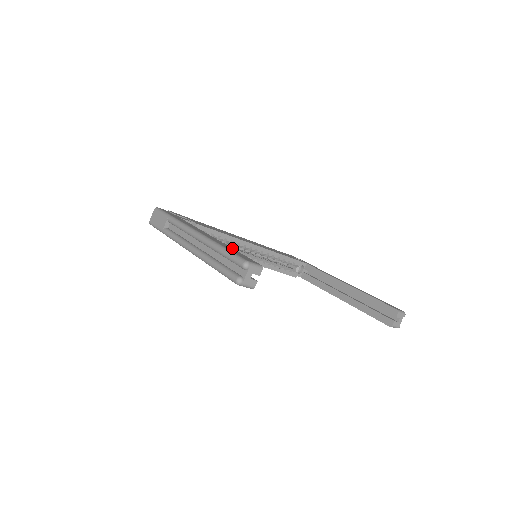
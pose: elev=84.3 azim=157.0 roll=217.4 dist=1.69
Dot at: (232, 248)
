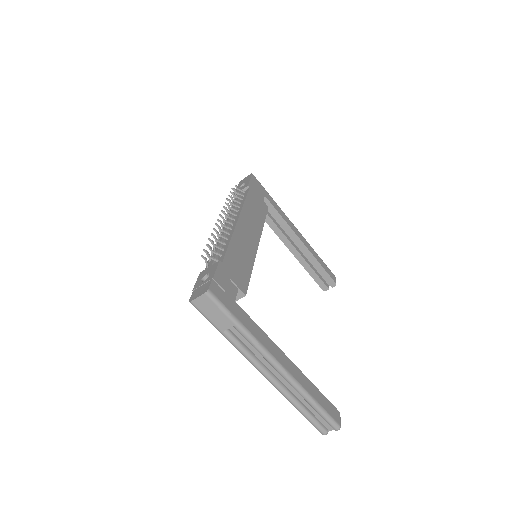
Dot at: (313, 384)
